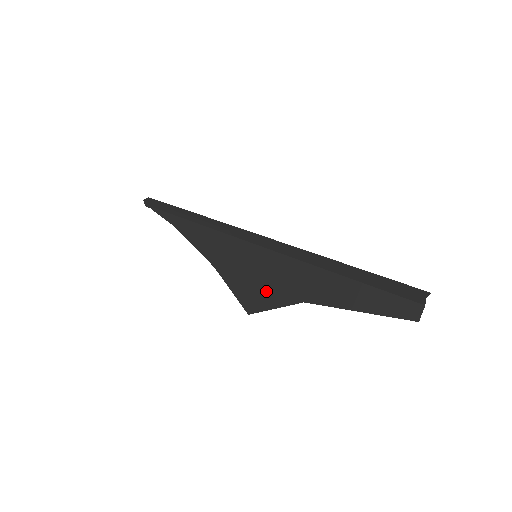
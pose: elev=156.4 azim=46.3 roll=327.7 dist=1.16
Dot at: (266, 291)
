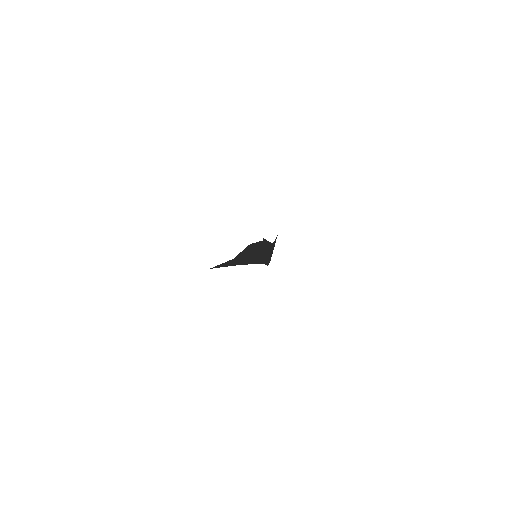
Dot at: occluded
